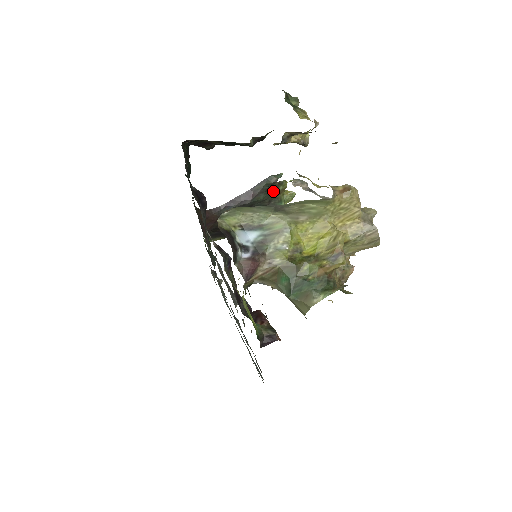
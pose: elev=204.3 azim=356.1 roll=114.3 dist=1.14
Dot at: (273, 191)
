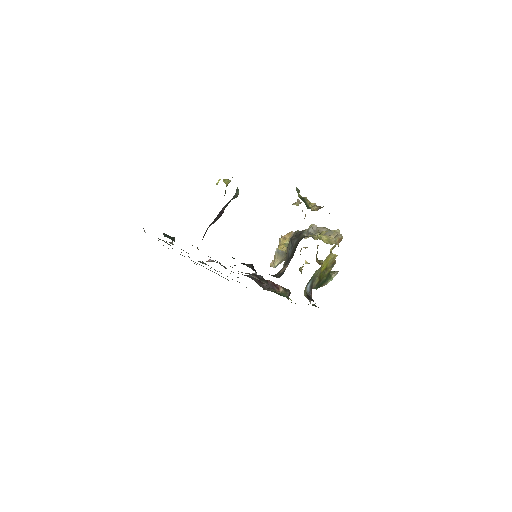
Dot at: occluded
